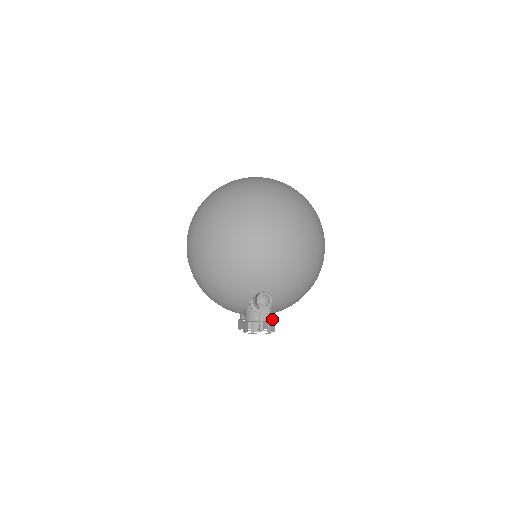
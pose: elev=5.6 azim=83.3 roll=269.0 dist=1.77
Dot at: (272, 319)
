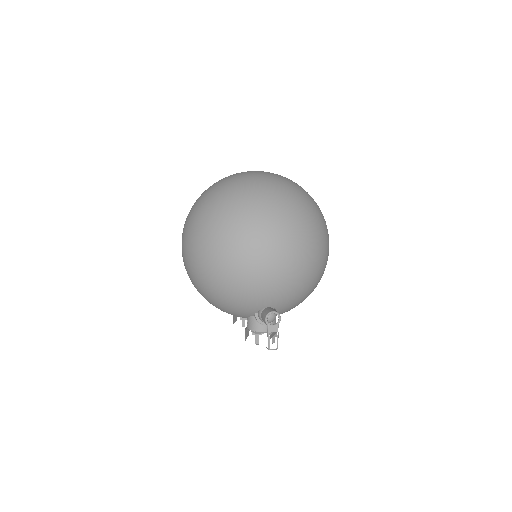
Dot at: occluded
